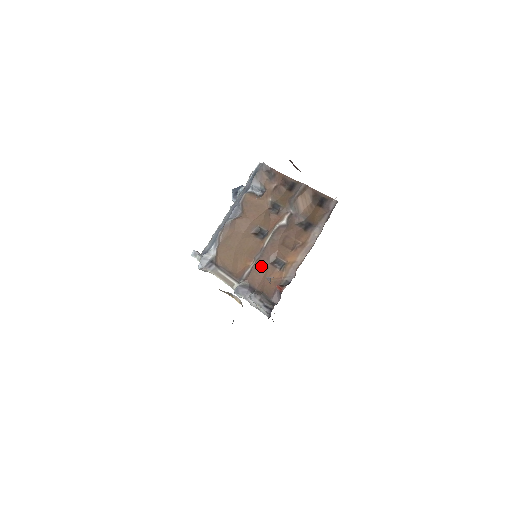
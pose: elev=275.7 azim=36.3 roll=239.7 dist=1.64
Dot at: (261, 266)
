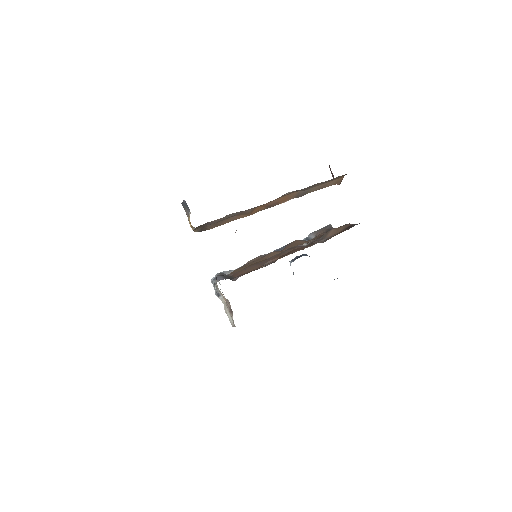
Dot at: (254, 266)
